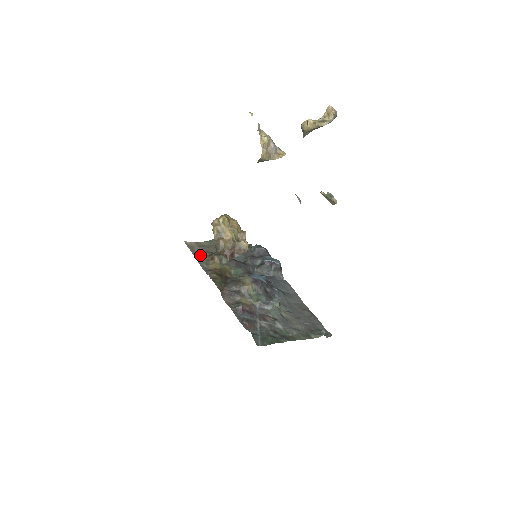
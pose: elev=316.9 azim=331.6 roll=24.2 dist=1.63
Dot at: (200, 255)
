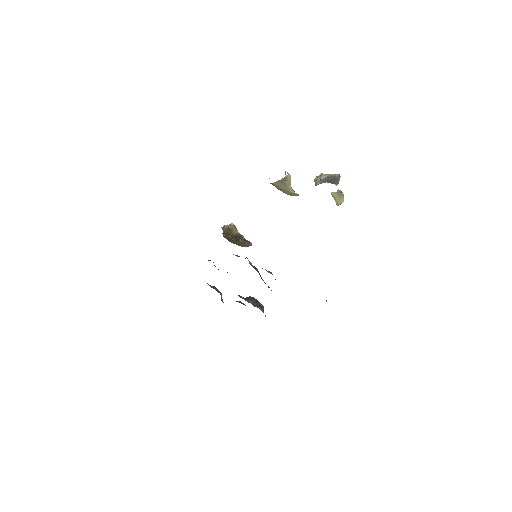
Dot at: occluded
